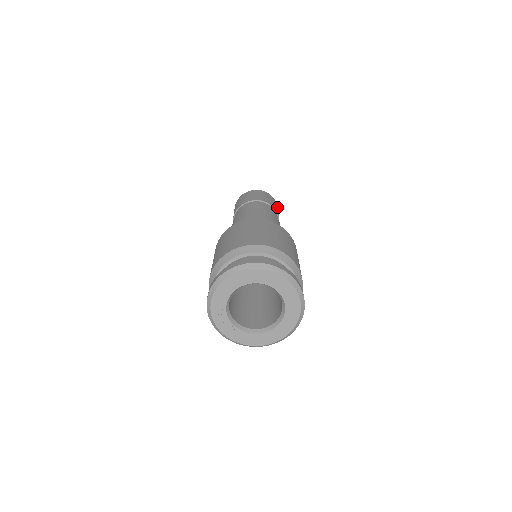
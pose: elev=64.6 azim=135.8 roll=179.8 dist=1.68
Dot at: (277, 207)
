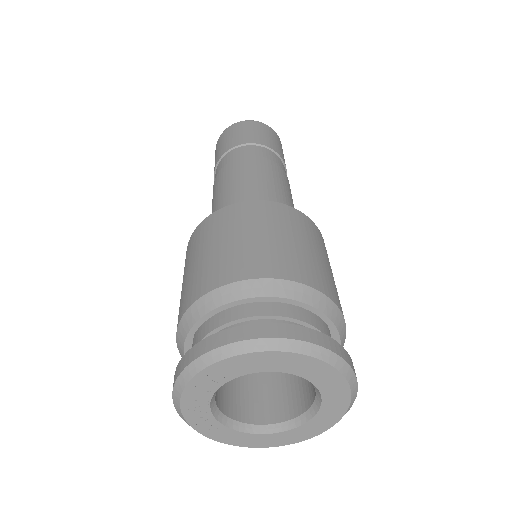
Dot at: occluded
